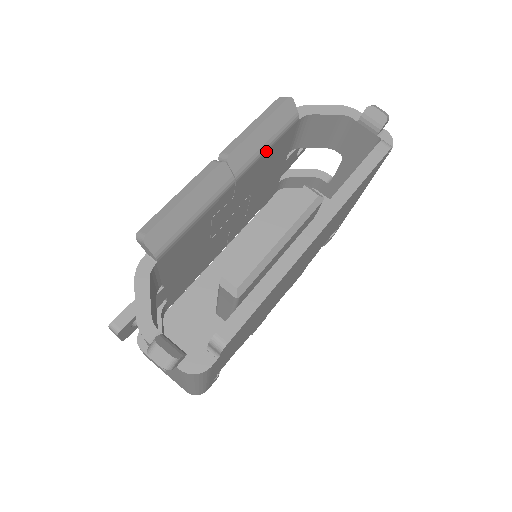
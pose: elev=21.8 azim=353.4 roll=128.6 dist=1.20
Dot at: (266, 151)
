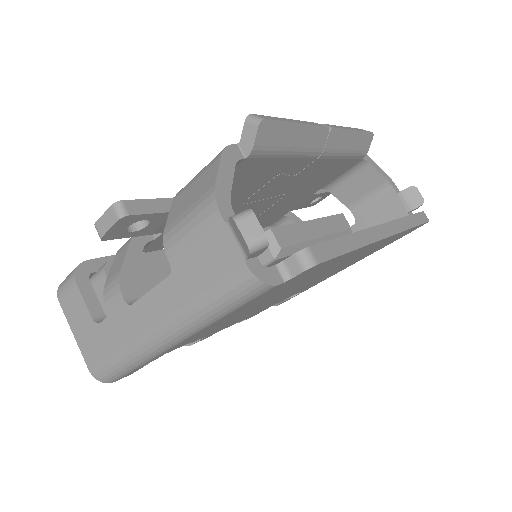
Dot at: (341, 157)
